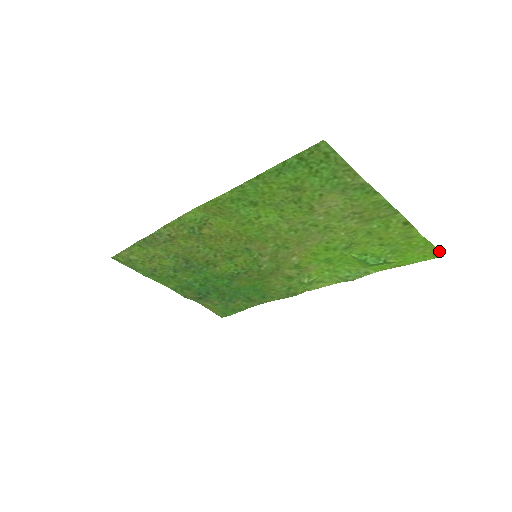
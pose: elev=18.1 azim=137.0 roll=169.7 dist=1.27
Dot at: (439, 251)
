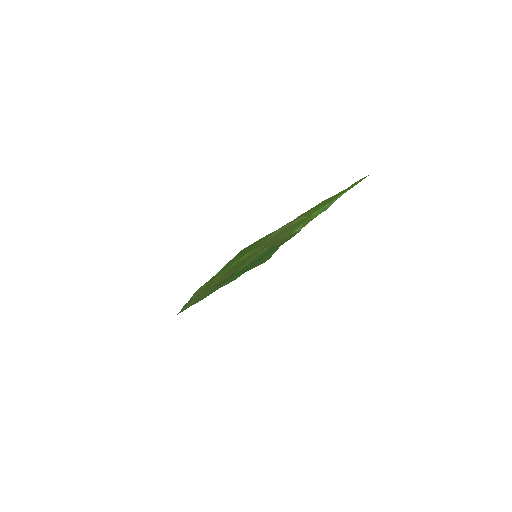
Dot at: occluded
